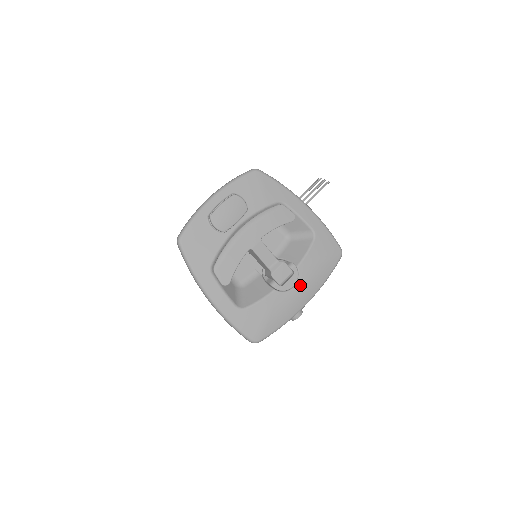
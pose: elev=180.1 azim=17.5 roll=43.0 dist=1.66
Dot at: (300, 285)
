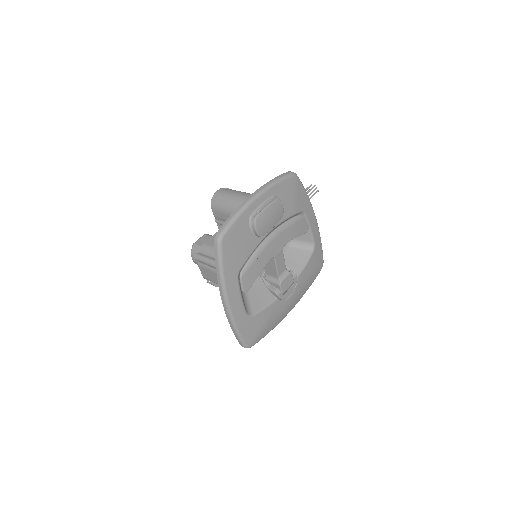
Dot at: (294, 295)
